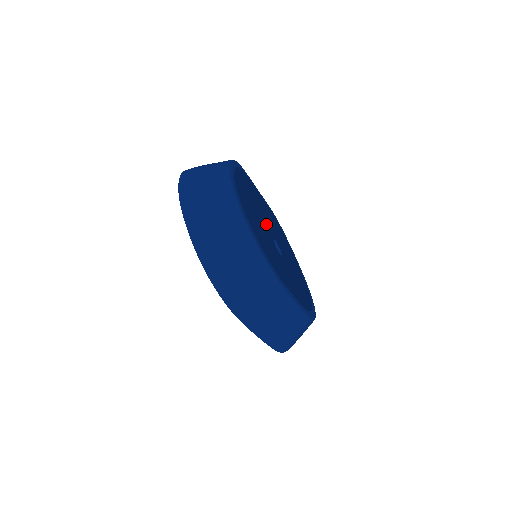
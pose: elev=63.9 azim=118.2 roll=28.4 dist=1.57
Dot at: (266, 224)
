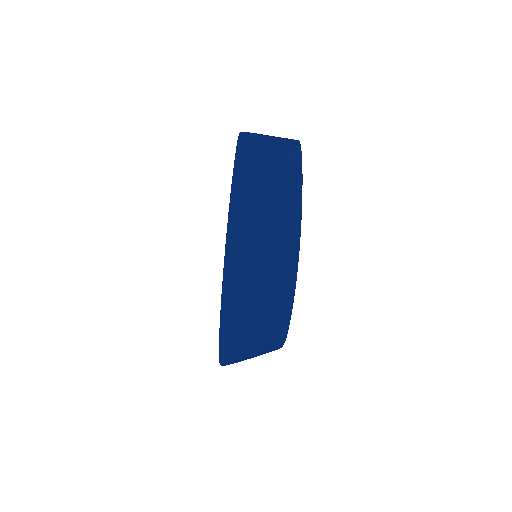
Dot at: occluded
